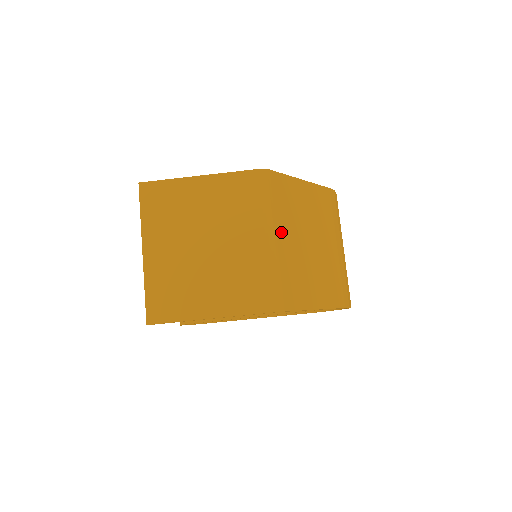
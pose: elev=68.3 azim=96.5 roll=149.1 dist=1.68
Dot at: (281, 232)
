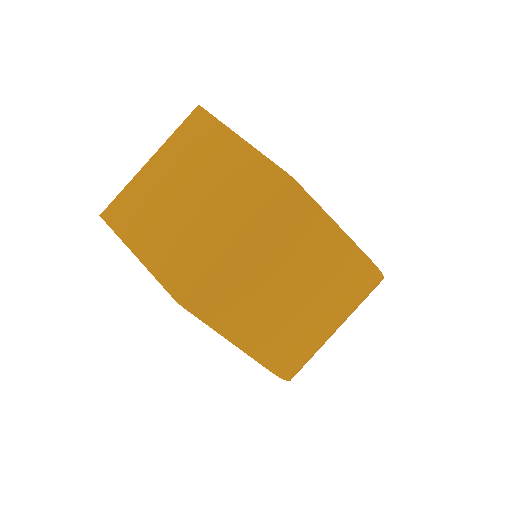
Dot at: (253, 245)
